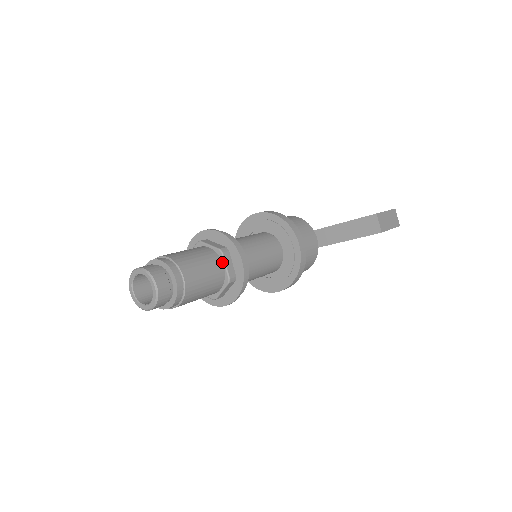
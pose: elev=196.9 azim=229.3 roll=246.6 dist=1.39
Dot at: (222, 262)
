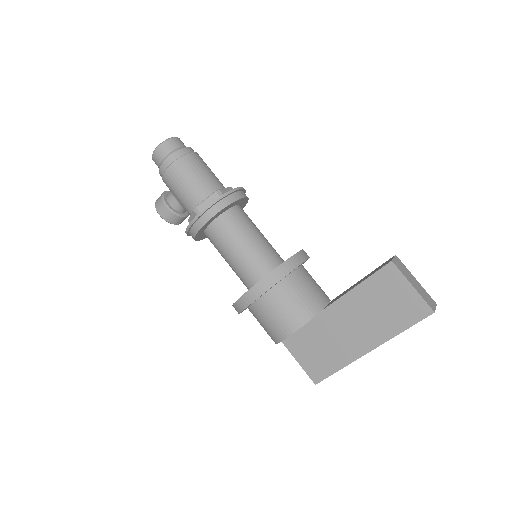
Dot at: occluded
